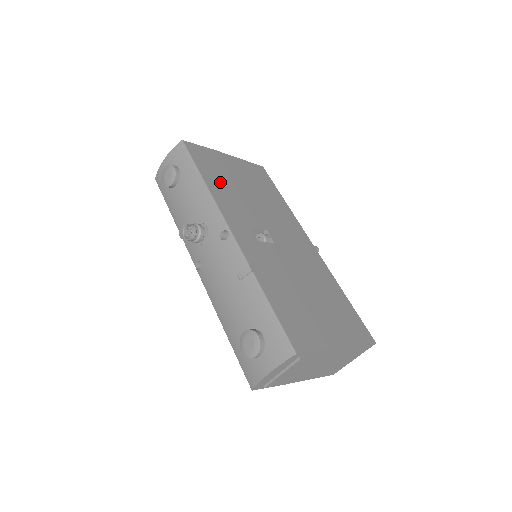
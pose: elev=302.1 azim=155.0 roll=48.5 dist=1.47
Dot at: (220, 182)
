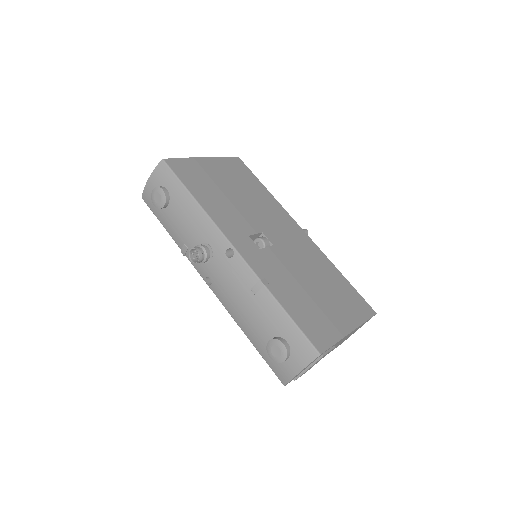
Dot at: (210, 195)
